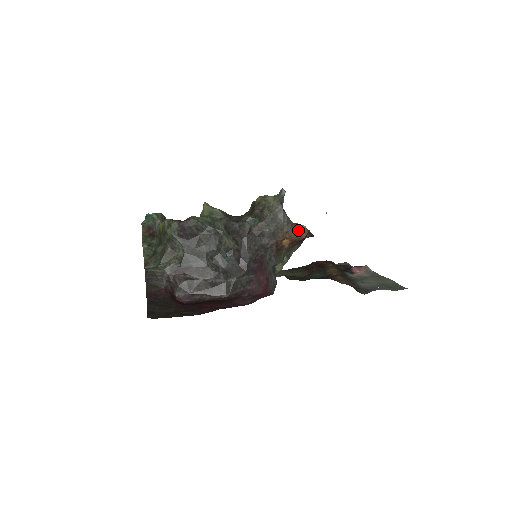
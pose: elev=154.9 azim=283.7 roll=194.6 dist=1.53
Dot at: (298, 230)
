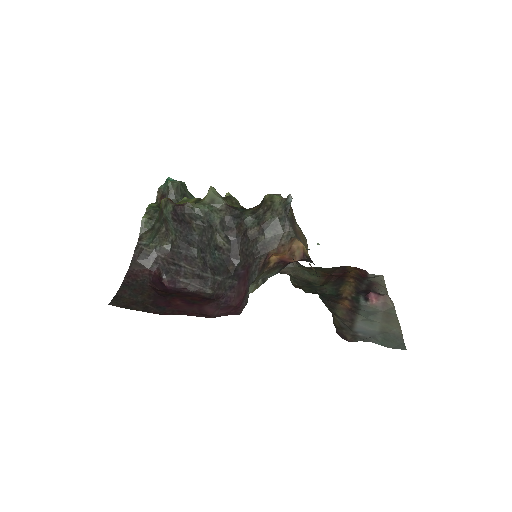
Dot at: (293, 248)
